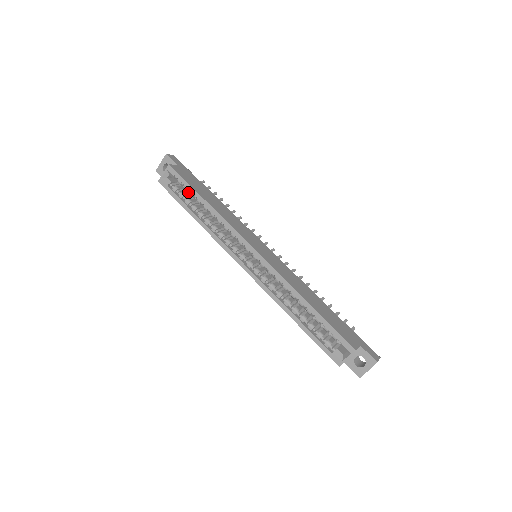
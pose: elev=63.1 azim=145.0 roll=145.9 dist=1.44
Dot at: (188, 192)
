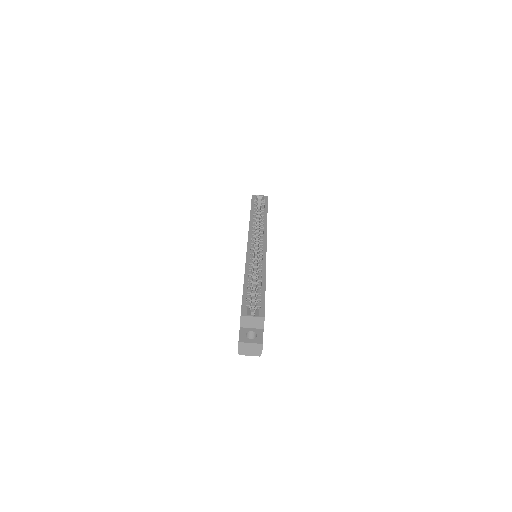
Dot at: occluded
